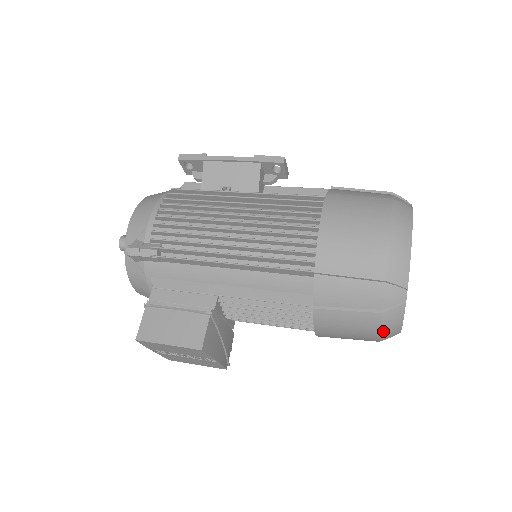
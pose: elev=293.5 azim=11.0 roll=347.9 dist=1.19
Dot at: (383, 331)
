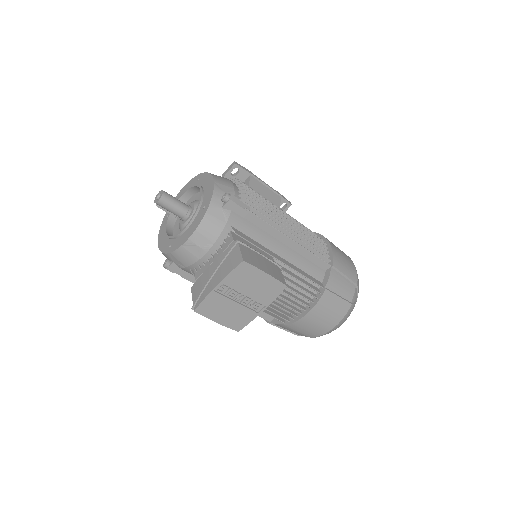
Dot at: (343, 319)
